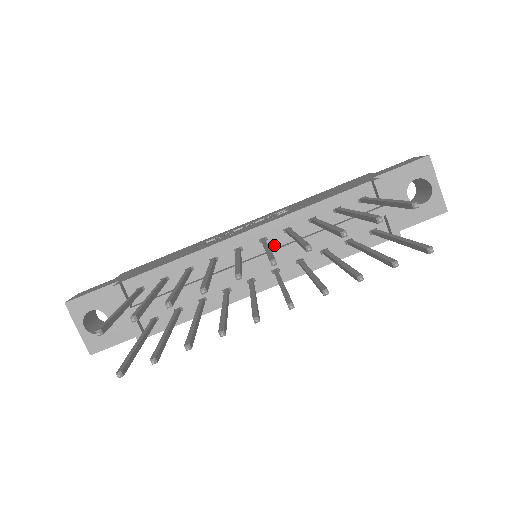
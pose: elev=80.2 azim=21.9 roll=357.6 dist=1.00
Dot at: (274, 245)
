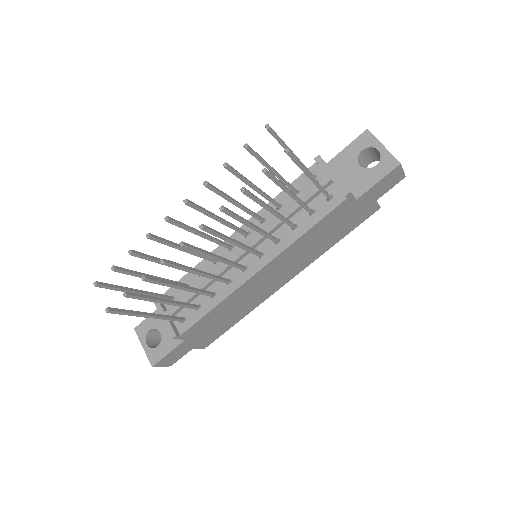
Dot at: occluded
